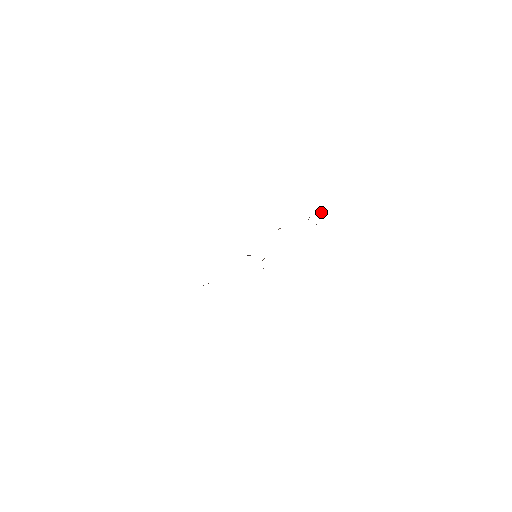
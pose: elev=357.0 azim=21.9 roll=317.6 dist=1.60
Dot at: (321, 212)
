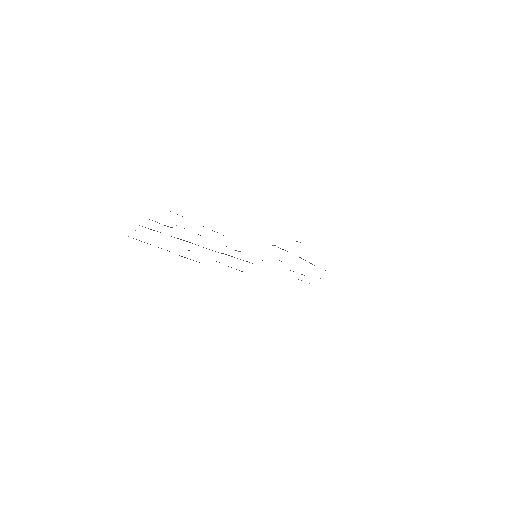
Dot at: occluded
